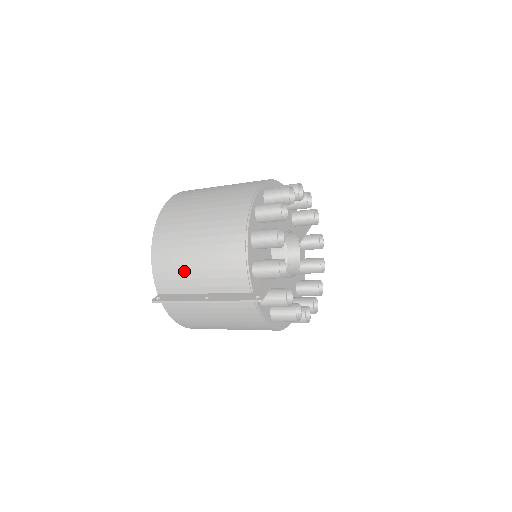
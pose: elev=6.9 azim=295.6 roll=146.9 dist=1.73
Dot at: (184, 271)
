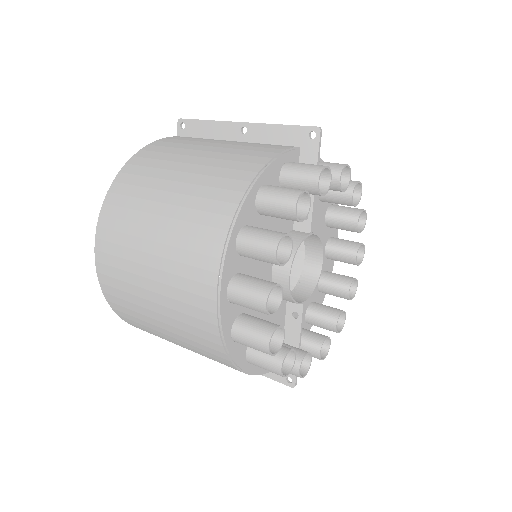
Dot at: occluded
